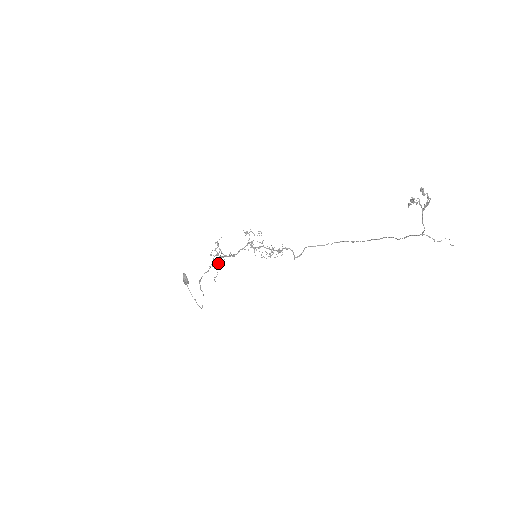
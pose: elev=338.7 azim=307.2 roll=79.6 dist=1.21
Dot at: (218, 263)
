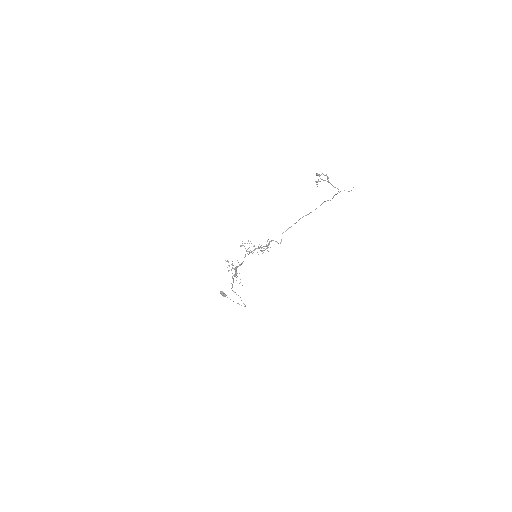
Dot at: (236, 273)
